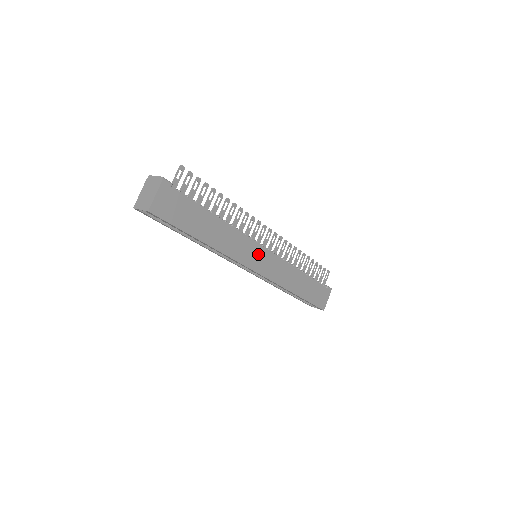
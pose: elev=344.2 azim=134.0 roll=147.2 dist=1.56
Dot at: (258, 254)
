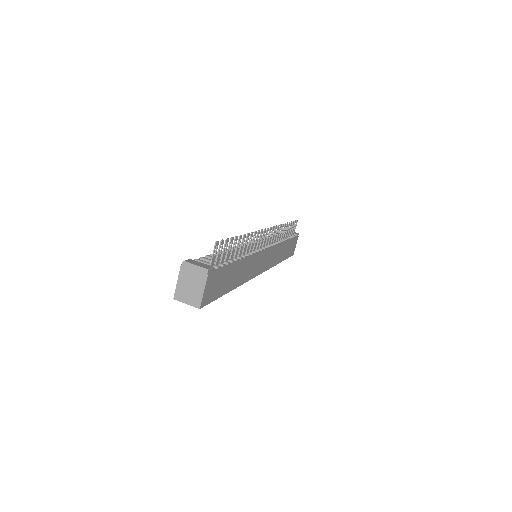
Dot at: (262, 259)
